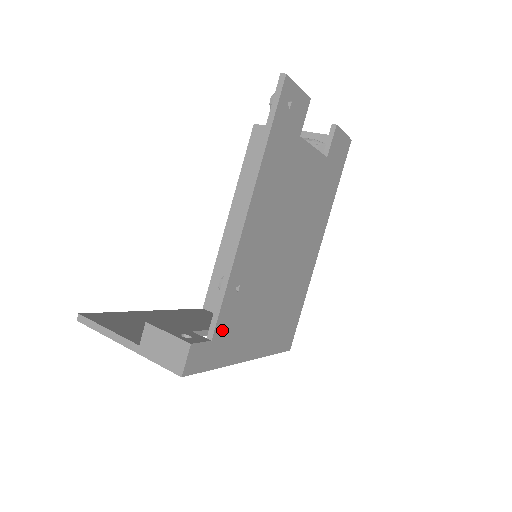
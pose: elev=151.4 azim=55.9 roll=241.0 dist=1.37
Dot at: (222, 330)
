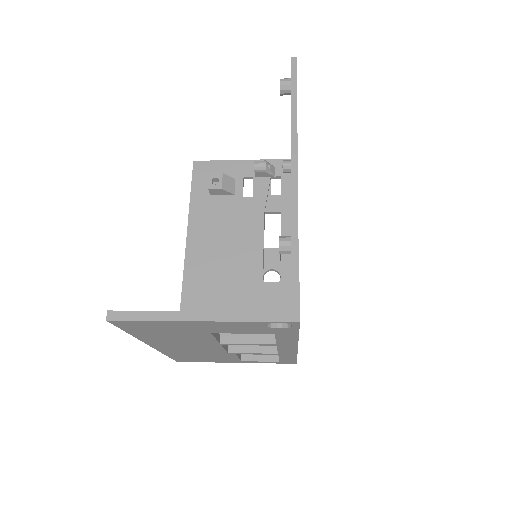
Dot at: occluded
